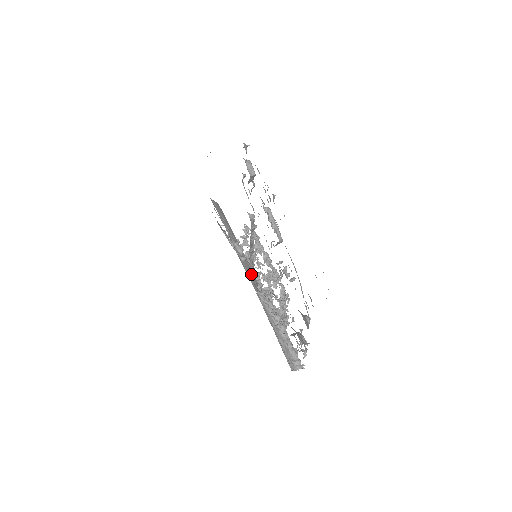
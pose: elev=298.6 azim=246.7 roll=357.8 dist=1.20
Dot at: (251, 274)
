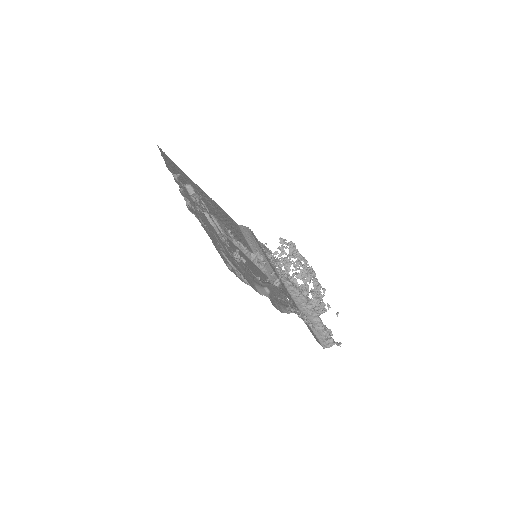
Dot at: (271, 274)
